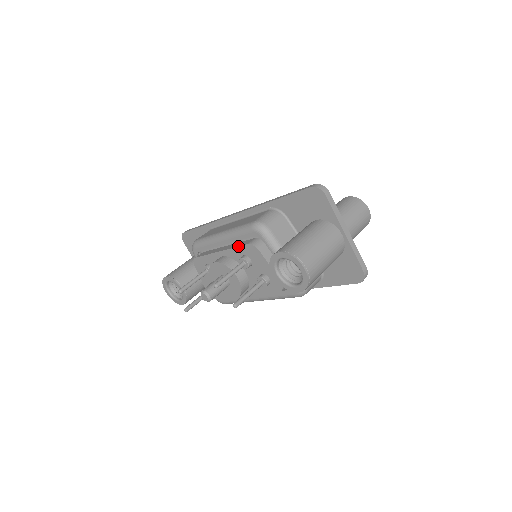
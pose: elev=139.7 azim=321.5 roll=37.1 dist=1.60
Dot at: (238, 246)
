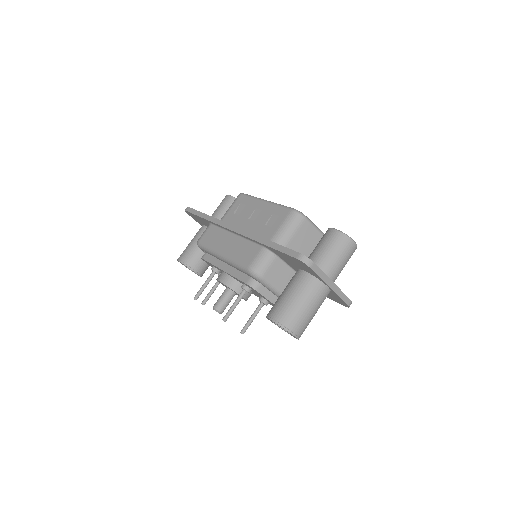
Dot at: (238, 279)
